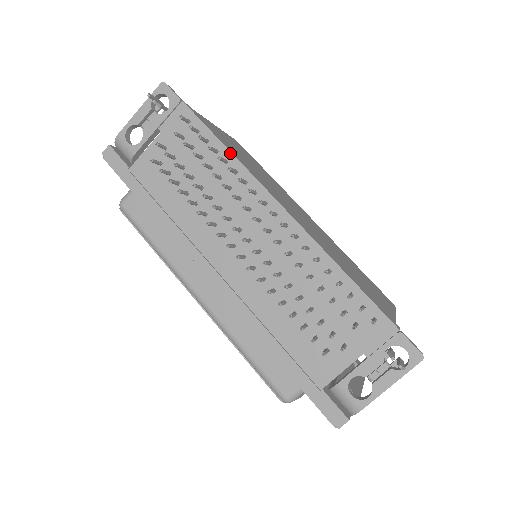
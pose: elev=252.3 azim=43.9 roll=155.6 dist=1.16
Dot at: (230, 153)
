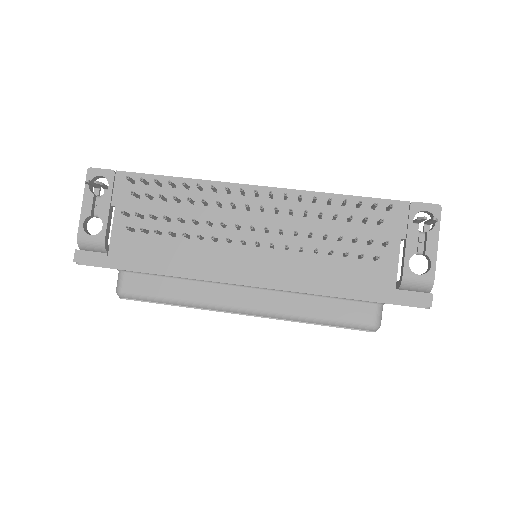
Dot at: (186, 179)
